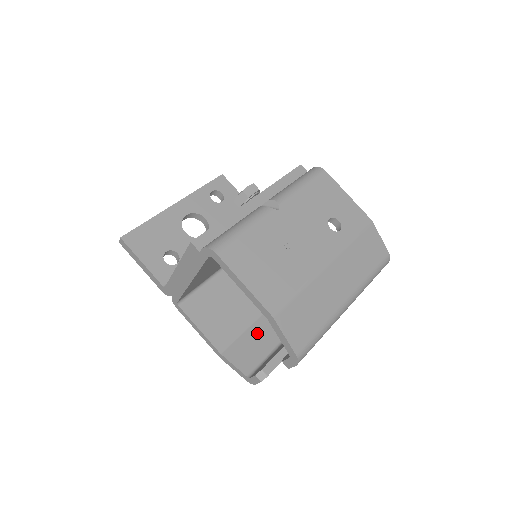
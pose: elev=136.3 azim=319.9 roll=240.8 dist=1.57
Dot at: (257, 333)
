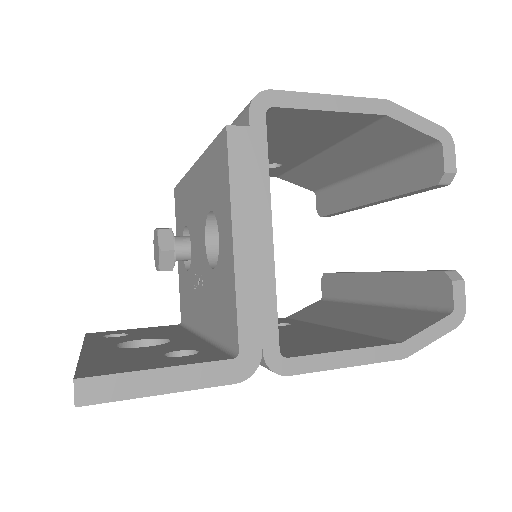
Dot at: (369, 325)
